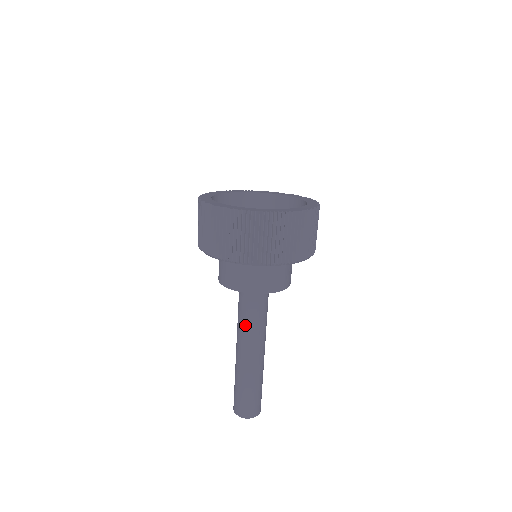
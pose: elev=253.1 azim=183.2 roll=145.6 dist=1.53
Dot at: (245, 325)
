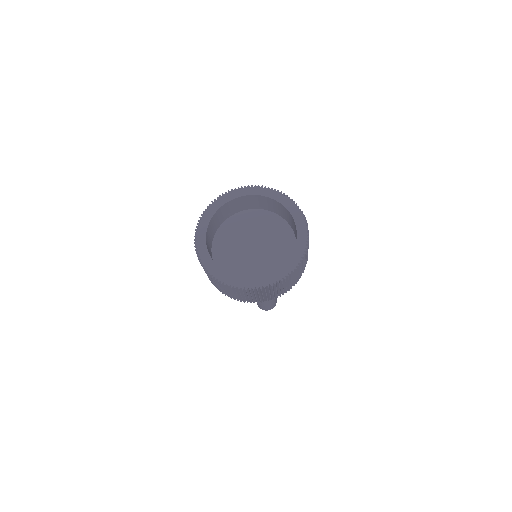
Dot at: occluded
